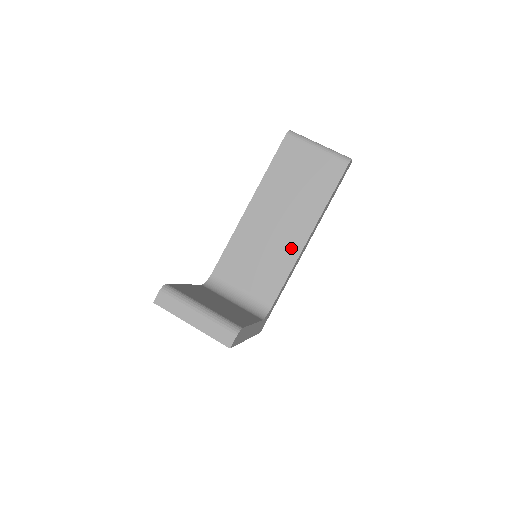
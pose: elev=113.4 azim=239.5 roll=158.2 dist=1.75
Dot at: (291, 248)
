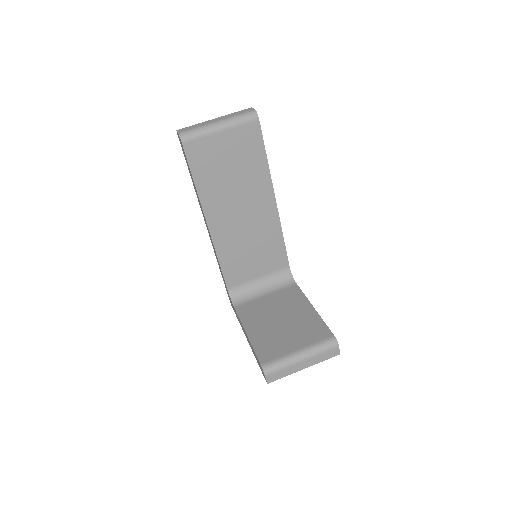
Dot at: (269, 221)
